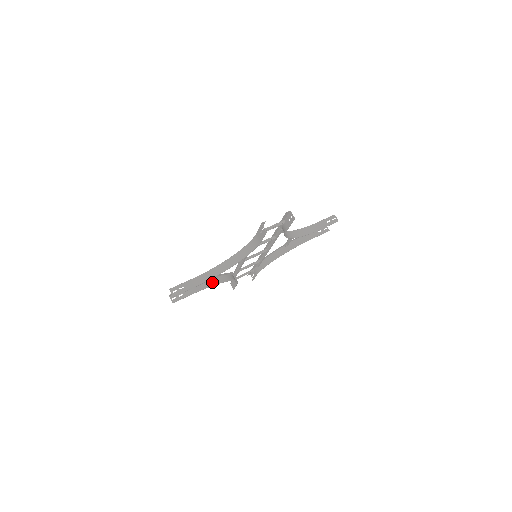
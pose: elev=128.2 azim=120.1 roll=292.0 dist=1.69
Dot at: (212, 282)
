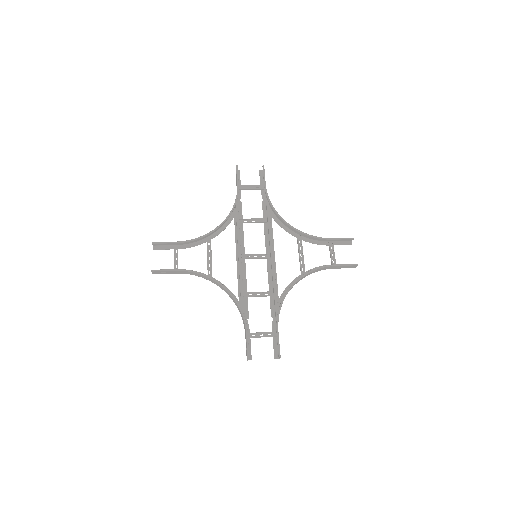
Dot at: (204, 277)
